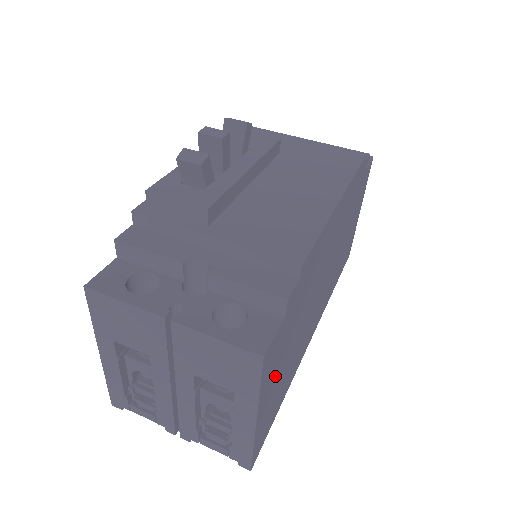
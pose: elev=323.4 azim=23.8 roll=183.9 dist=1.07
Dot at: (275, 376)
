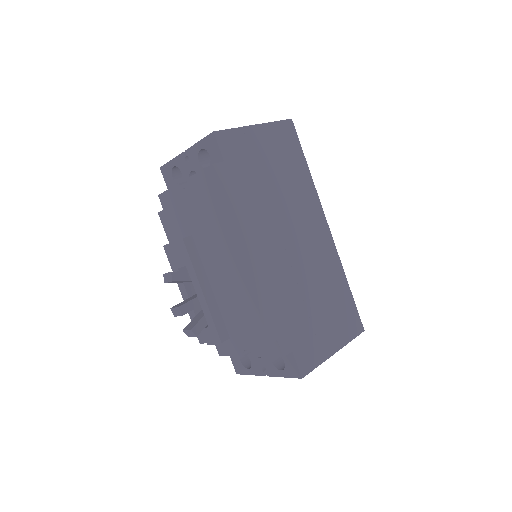
Dot at: (322, 334)
